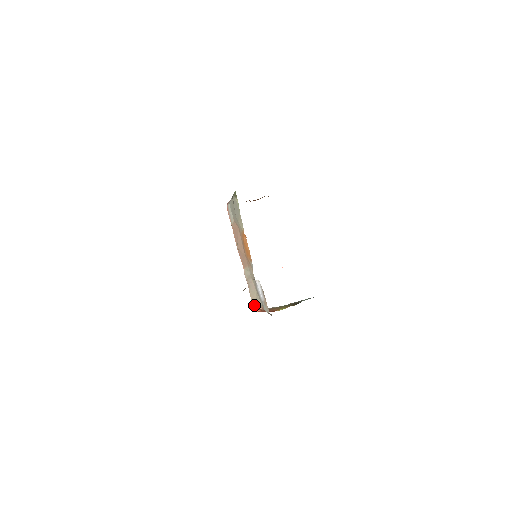
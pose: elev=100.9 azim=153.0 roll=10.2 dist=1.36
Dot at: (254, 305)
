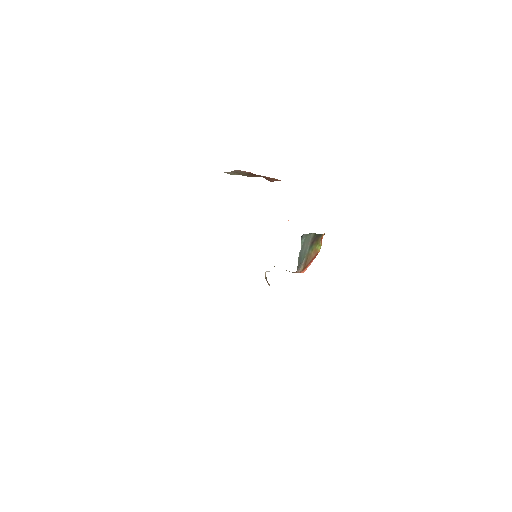
Dot at: occluded
